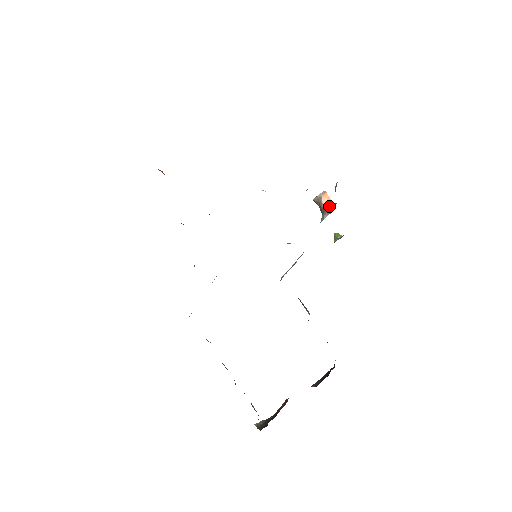
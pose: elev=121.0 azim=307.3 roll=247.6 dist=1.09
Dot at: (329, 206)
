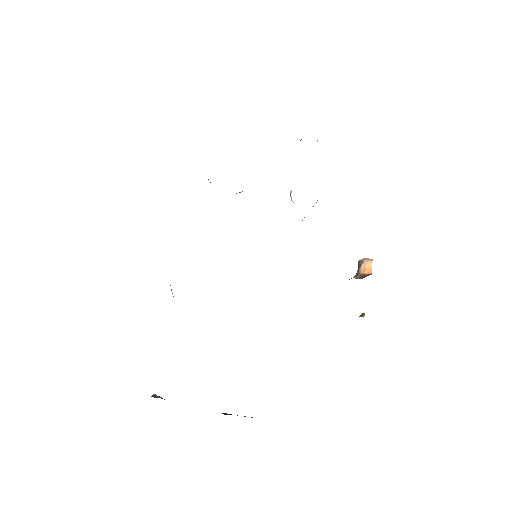
Dot at: (364, 273)
